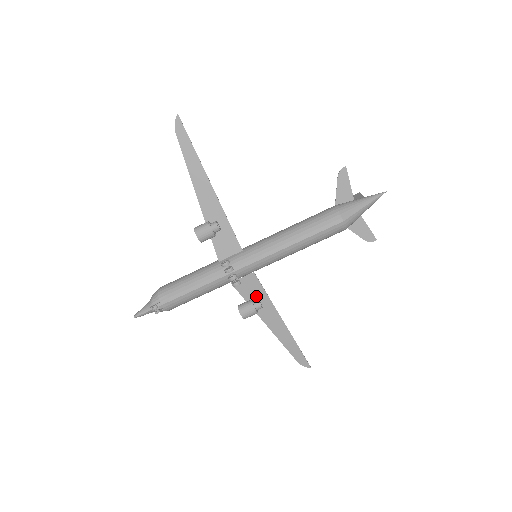
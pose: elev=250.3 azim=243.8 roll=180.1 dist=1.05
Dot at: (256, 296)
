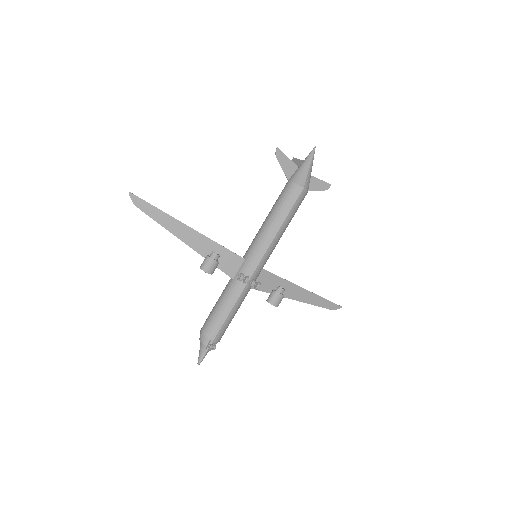
Dot at: (274, 285)
